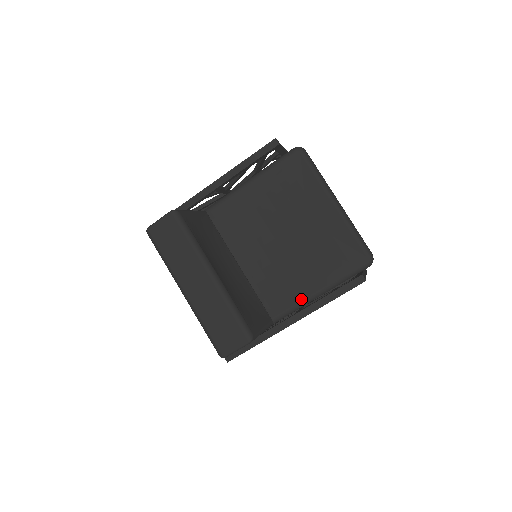
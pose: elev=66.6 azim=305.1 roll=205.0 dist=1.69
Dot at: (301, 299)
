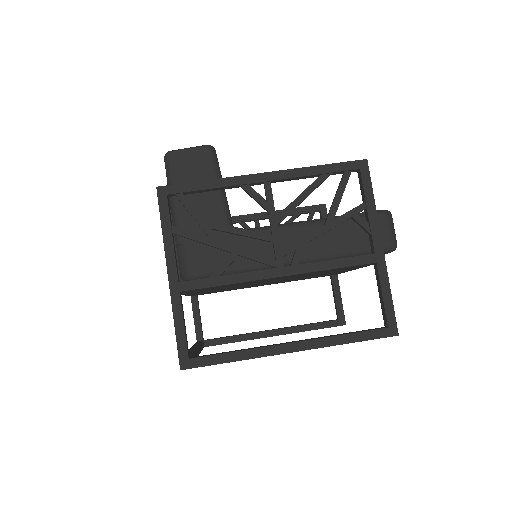
Dot at: (284, 224)
